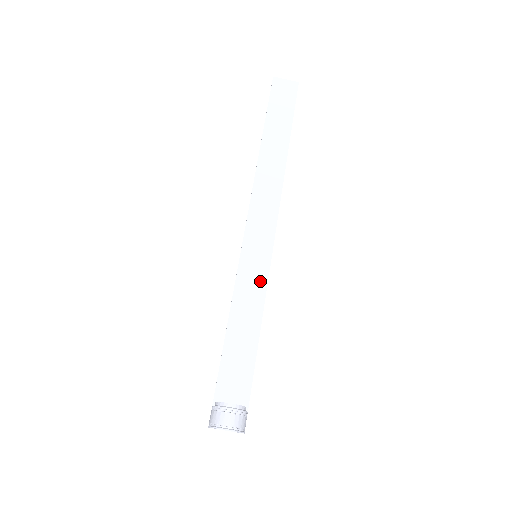
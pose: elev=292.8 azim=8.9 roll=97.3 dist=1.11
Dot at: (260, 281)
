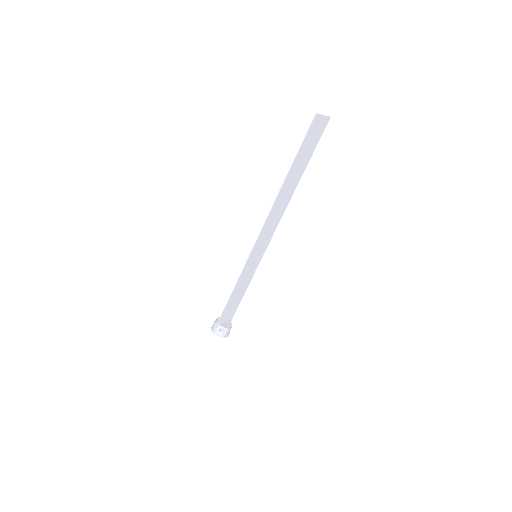
Dot at: (254, 269)
